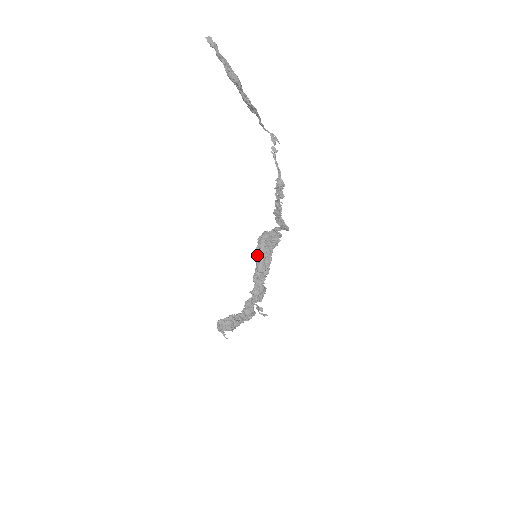
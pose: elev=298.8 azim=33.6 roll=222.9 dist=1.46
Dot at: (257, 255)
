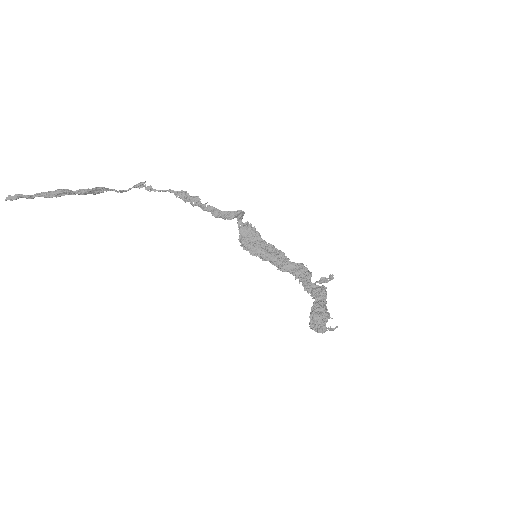
Dot at: (258, 256)
